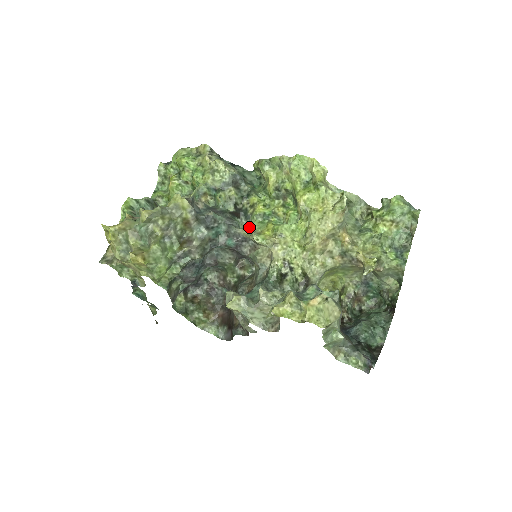
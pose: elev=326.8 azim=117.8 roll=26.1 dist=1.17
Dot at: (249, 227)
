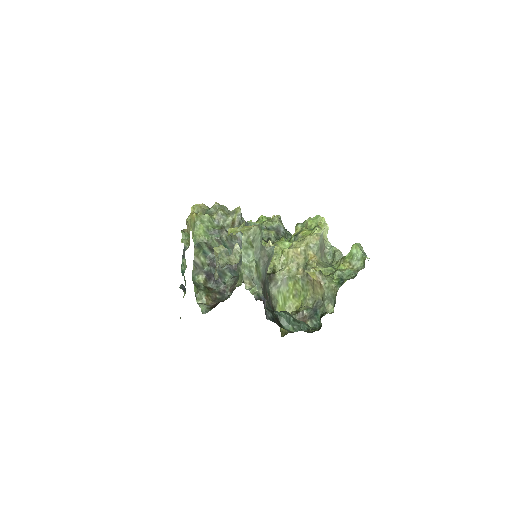
Dot at: occluded
